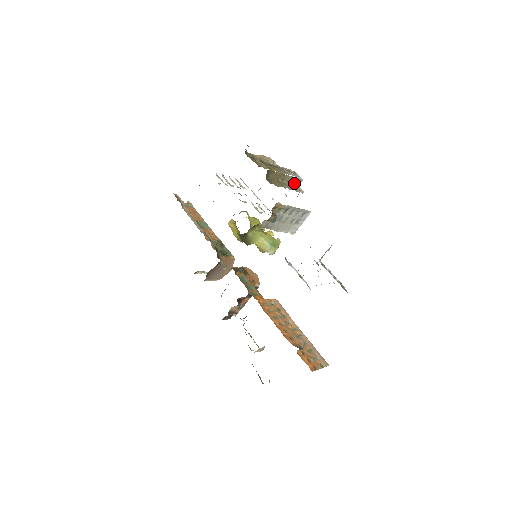
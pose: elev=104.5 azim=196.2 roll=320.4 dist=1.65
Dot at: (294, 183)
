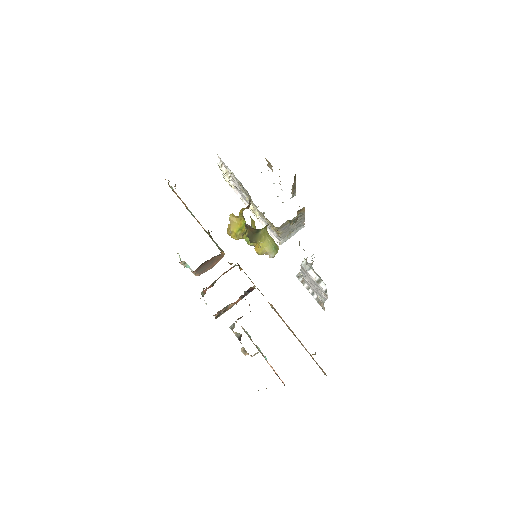
Dot at: (292, 195)
